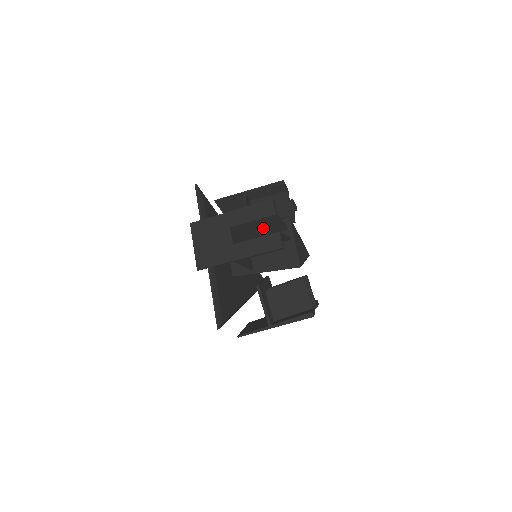
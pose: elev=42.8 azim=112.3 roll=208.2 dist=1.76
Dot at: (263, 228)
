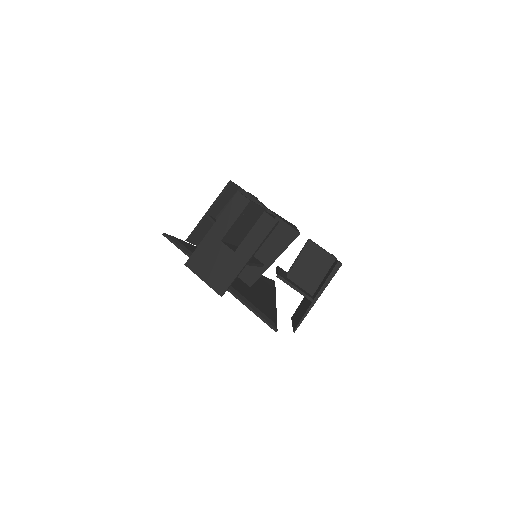
Dot at: (247, 223)
